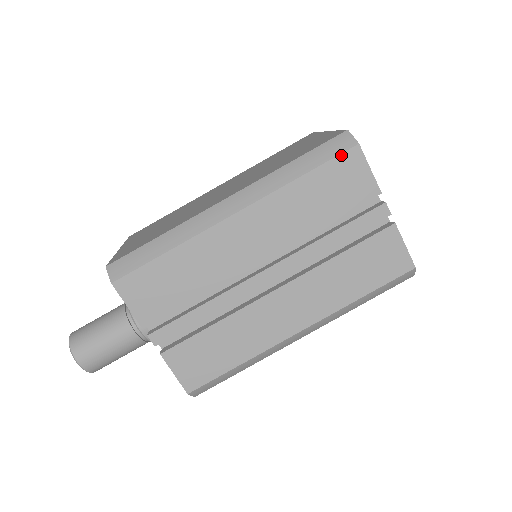
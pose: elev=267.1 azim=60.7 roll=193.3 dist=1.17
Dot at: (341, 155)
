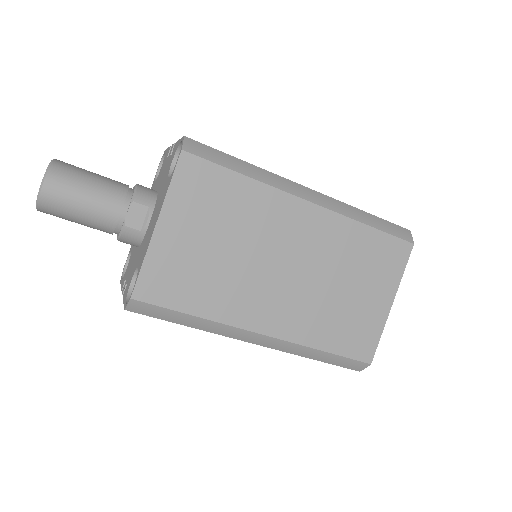
Dot at: occluded
